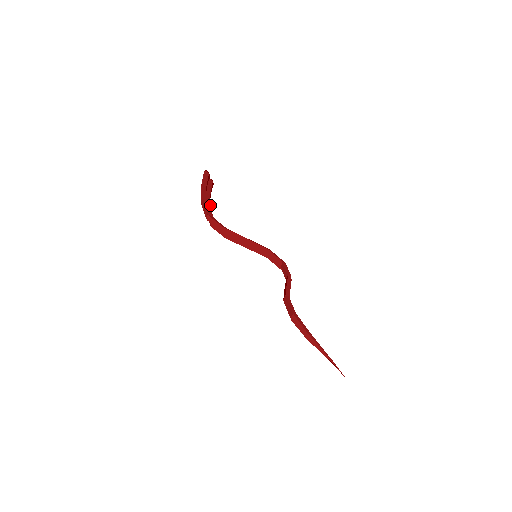
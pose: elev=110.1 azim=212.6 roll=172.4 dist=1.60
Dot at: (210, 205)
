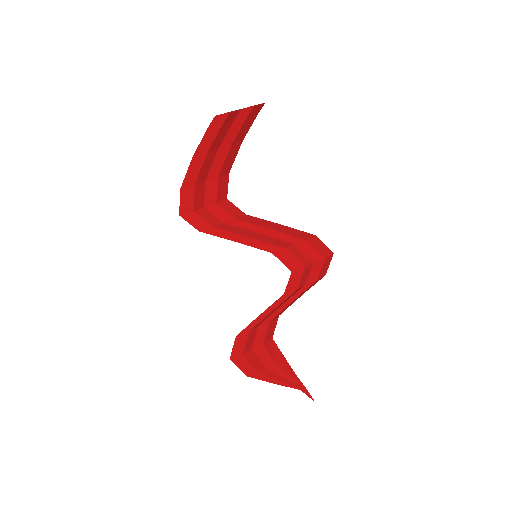
Dot at: (221, 169)
